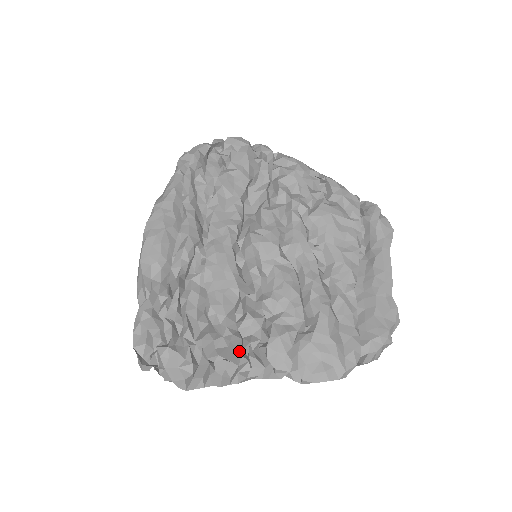
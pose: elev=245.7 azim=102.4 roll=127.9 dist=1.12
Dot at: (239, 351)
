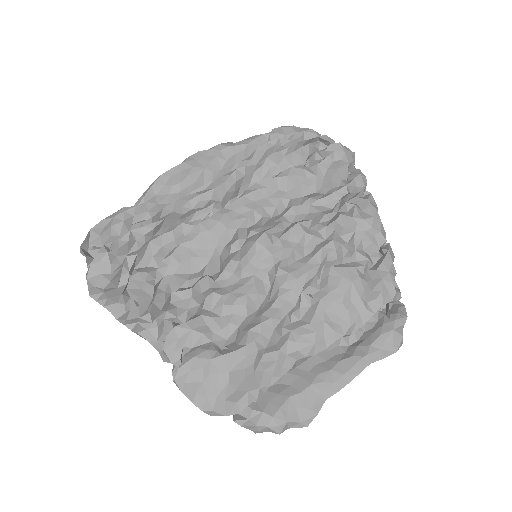
Dot at: (153, 308)
